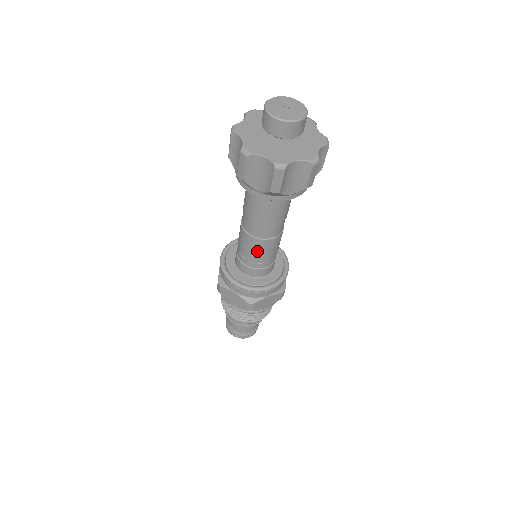
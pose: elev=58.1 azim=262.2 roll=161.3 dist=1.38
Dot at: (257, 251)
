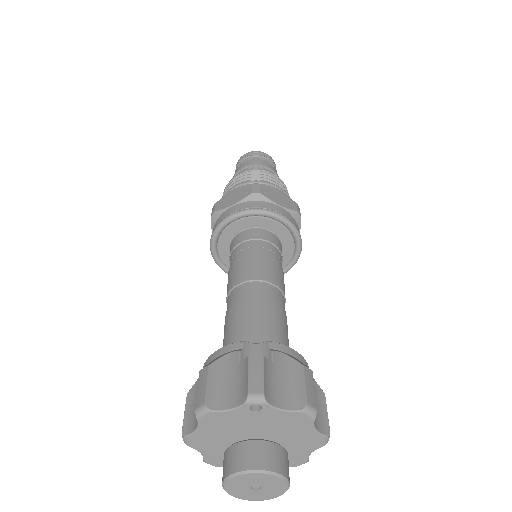
Dot at: occluded
